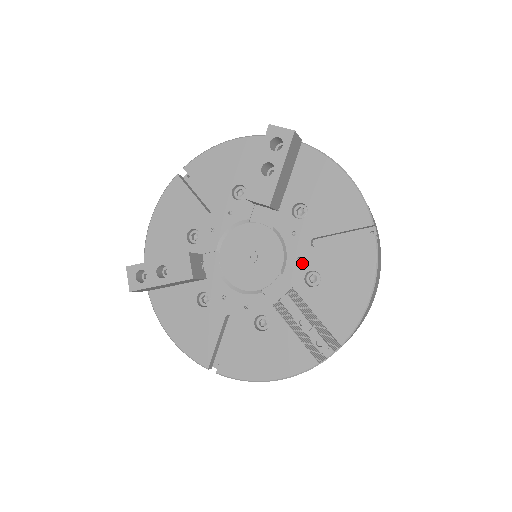
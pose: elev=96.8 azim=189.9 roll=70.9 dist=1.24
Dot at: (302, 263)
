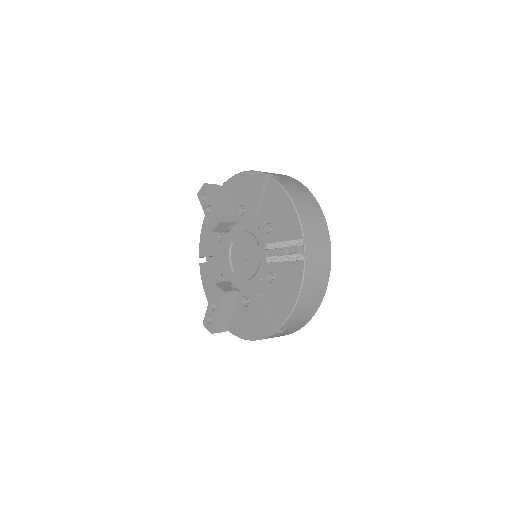
Dot at: (260, 228)
